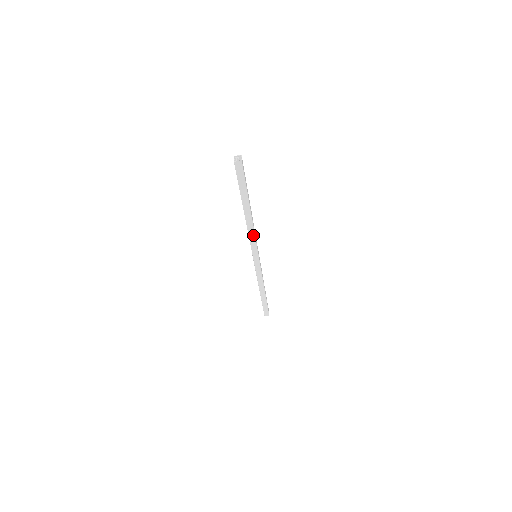
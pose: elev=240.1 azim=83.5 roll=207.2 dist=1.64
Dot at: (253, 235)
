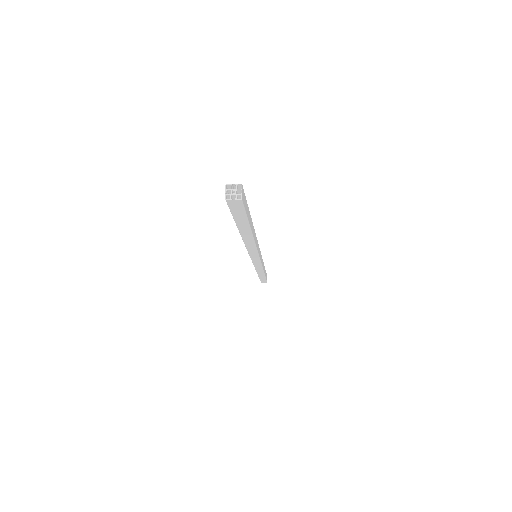
Dot at: (254, 249)
